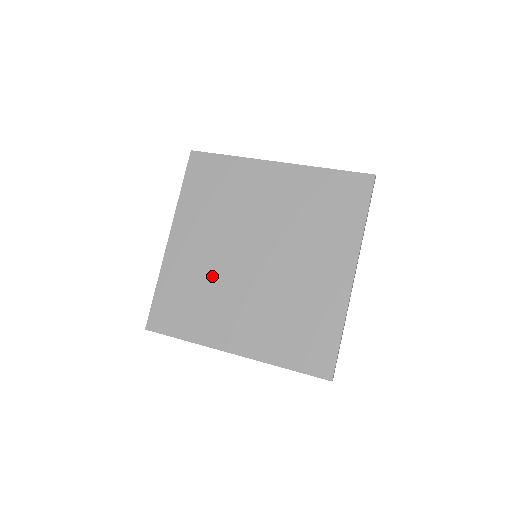
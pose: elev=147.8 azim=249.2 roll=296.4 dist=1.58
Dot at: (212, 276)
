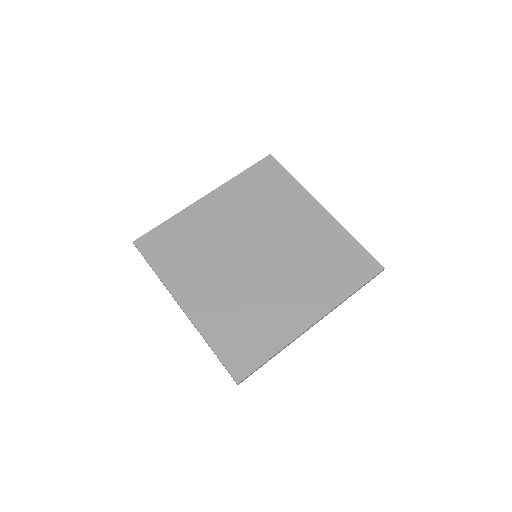
Dot at: (213, 244)
